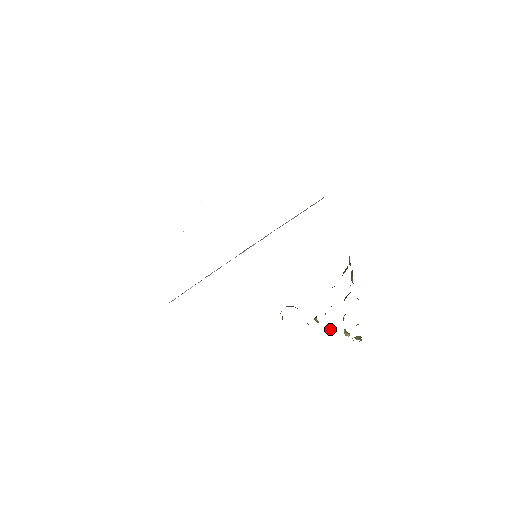
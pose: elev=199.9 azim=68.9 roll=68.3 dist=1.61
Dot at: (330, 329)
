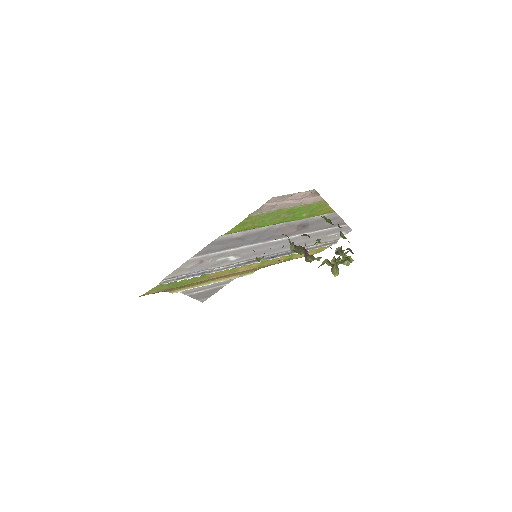
Dot at: (305, 249)
